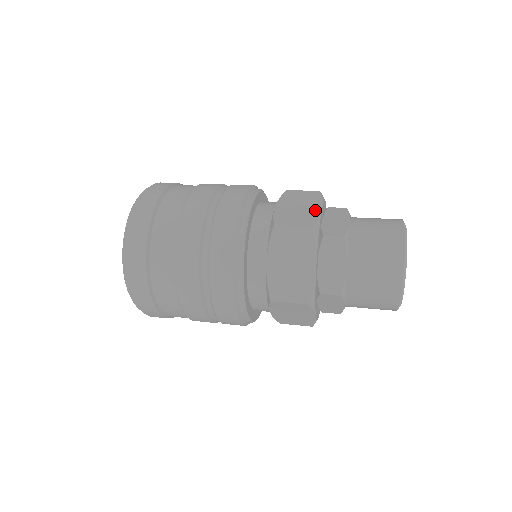
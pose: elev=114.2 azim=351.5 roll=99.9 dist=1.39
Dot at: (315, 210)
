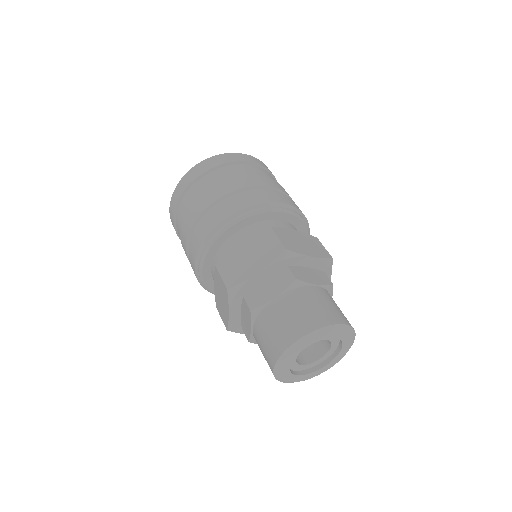
Dot at: (306, 252)
